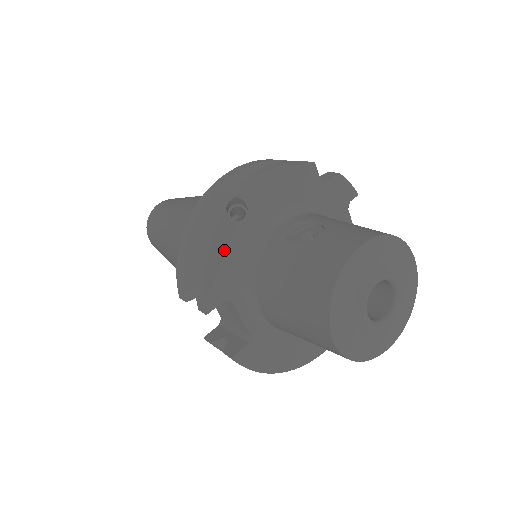
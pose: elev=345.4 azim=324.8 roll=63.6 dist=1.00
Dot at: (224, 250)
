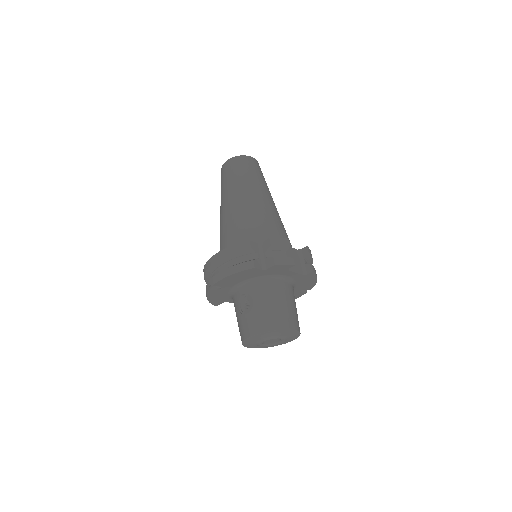
Dot at: (214, 296)
